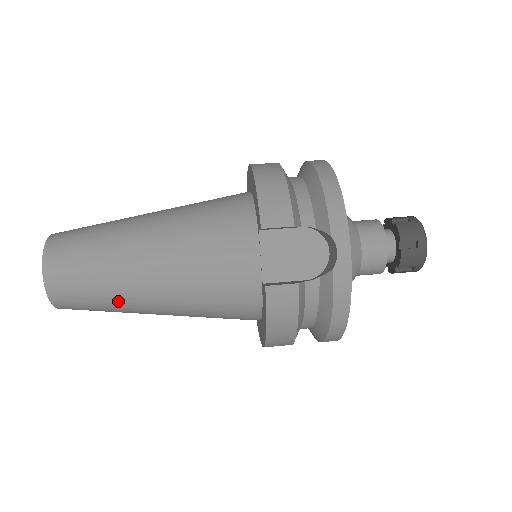
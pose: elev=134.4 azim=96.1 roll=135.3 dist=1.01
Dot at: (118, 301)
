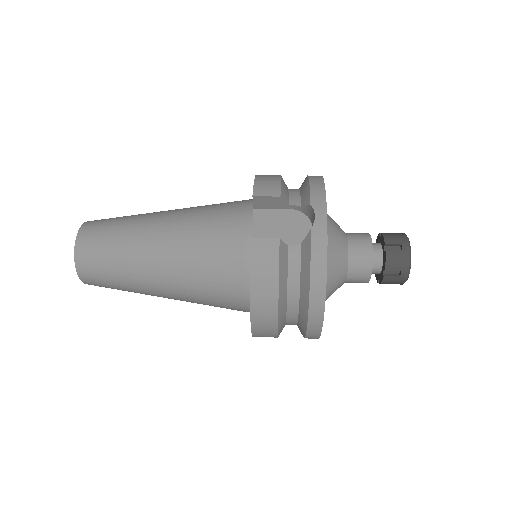
Dot at: (129, 266)
